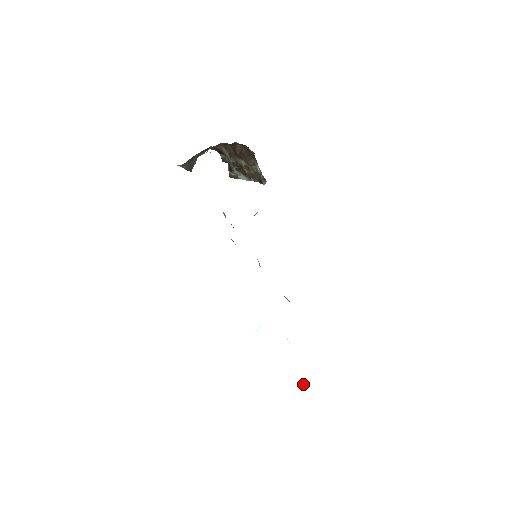
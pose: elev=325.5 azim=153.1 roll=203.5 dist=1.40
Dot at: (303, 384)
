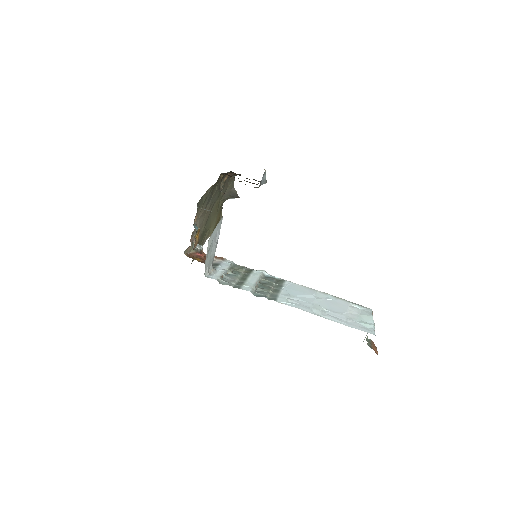
Dot at: occluded
